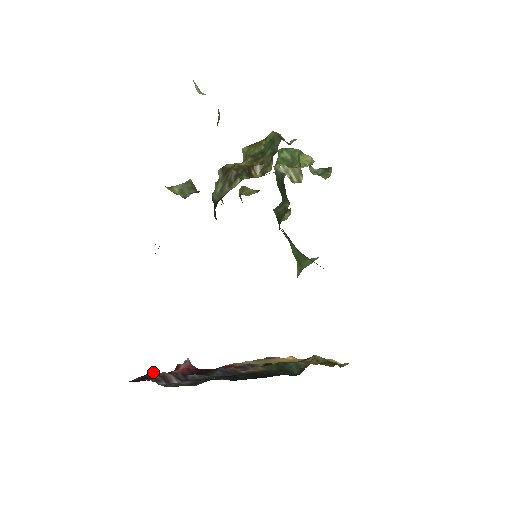
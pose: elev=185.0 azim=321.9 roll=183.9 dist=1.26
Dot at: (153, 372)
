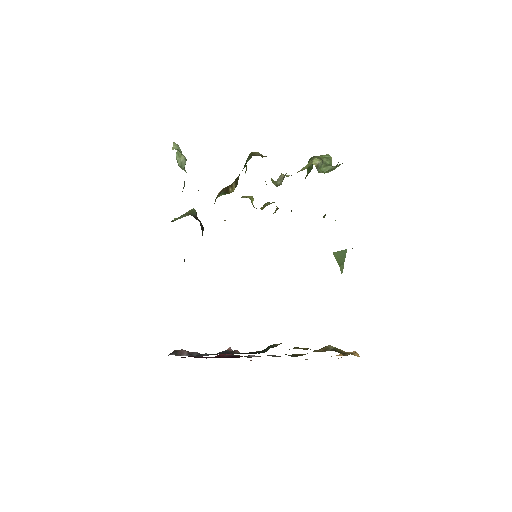
Dot at: occluded
